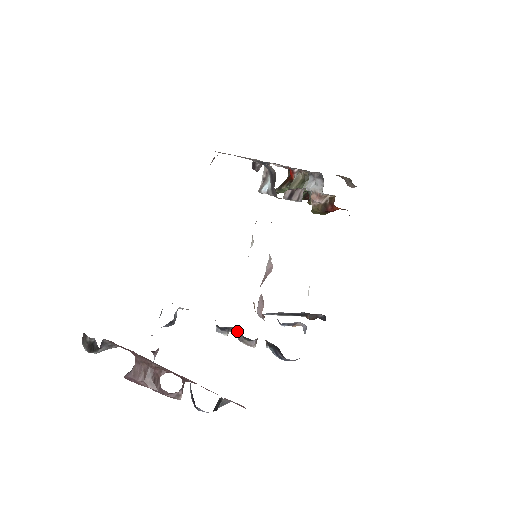
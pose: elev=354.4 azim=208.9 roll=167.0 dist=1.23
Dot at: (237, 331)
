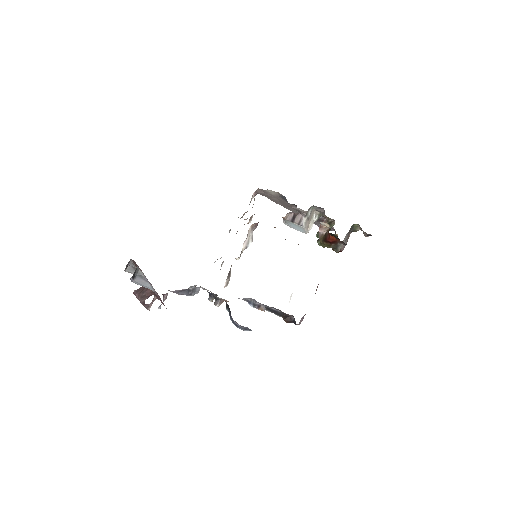
Dot at: occluded
